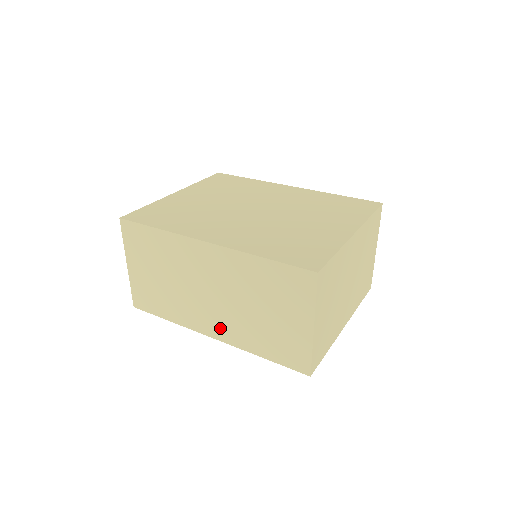
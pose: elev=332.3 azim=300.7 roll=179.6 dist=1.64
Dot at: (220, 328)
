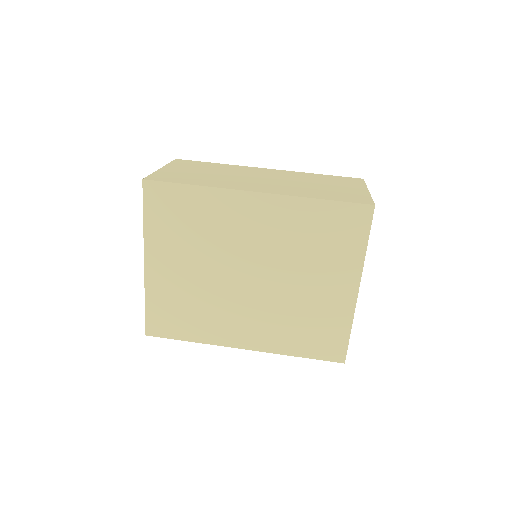
Dot at: occluded
